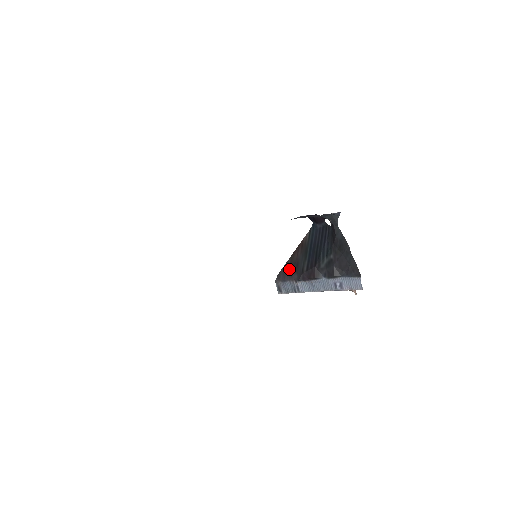
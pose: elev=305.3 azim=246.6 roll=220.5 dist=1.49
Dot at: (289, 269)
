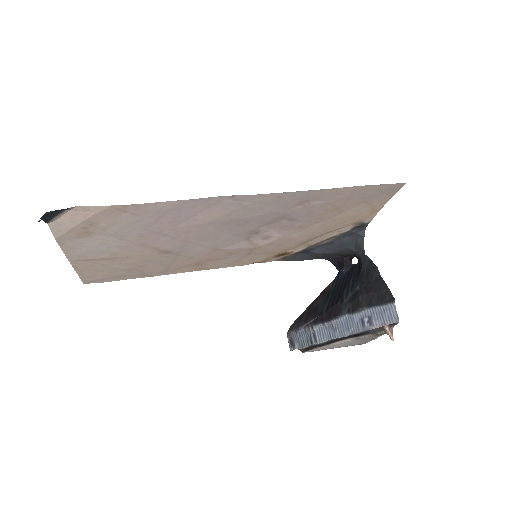
Dot at: (305, 316)
